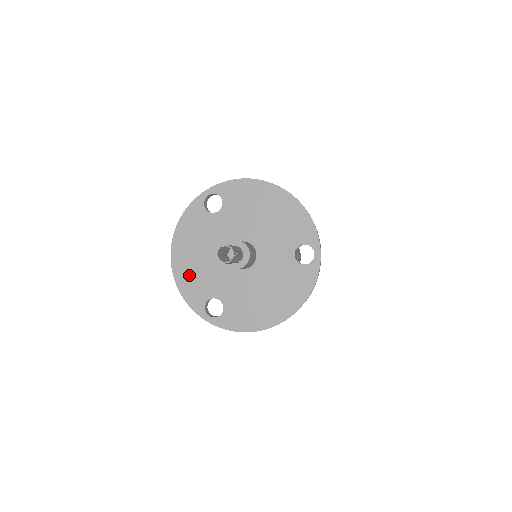
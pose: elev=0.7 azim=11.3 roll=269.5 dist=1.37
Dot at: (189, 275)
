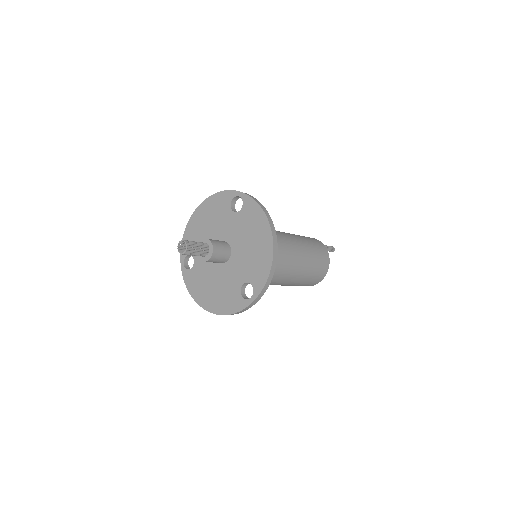
Dot at: (194, 230)
